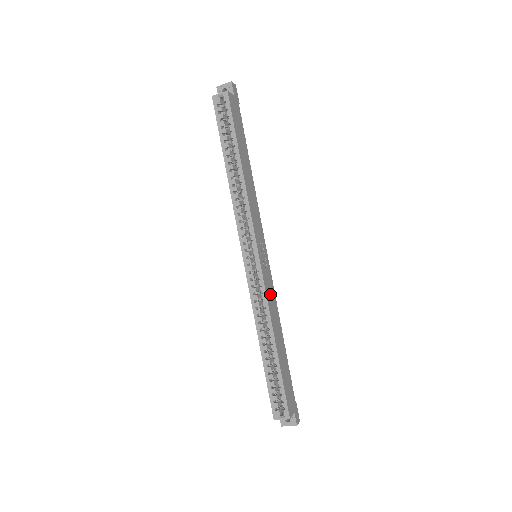
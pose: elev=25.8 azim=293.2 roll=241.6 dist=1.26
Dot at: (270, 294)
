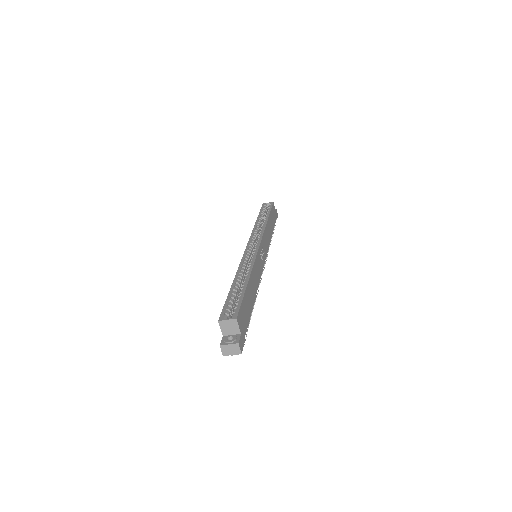
Dot at: (258, 267)
